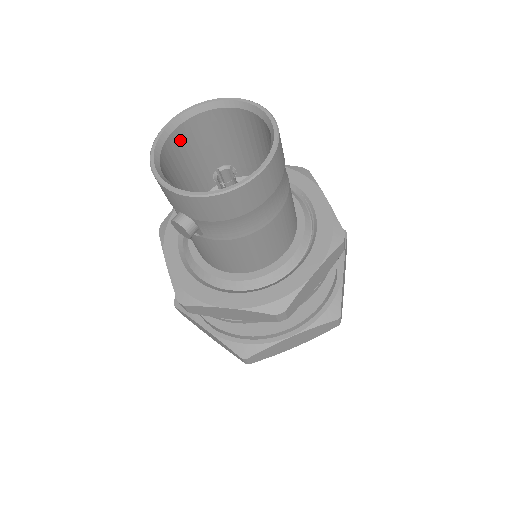
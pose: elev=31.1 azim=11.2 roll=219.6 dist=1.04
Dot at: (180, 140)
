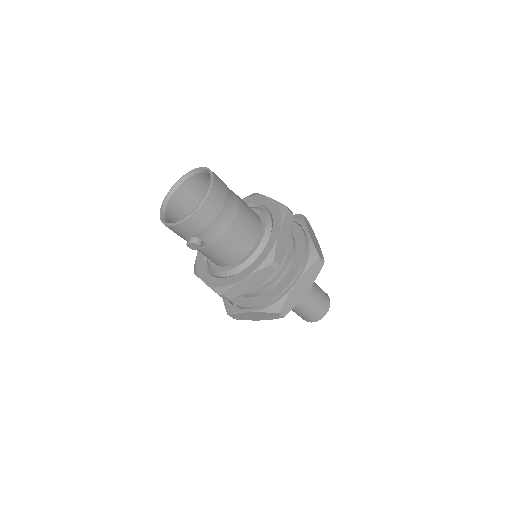
Dot at: (173, 209)
